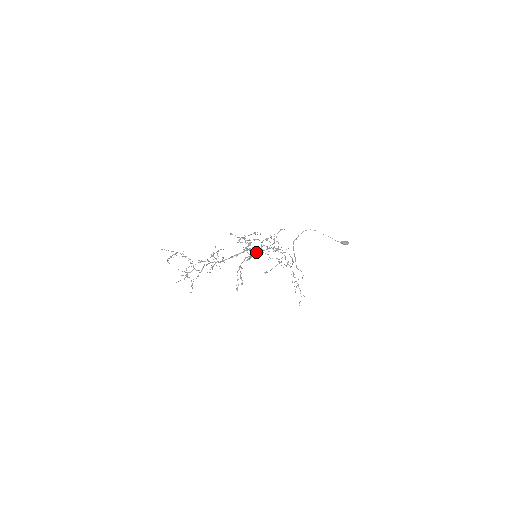
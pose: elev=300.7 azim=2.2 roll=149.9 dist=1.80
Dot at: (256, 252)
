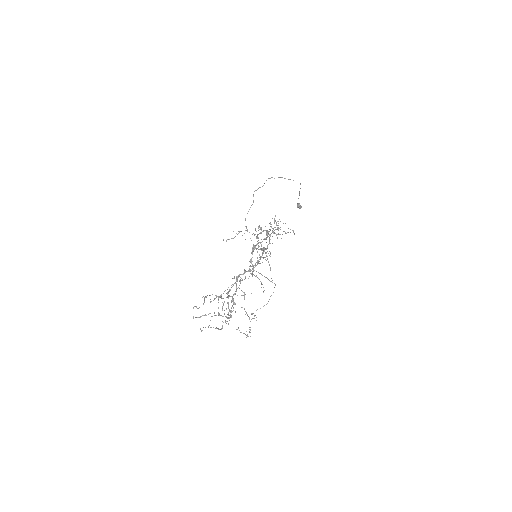
Dot at: occluded
